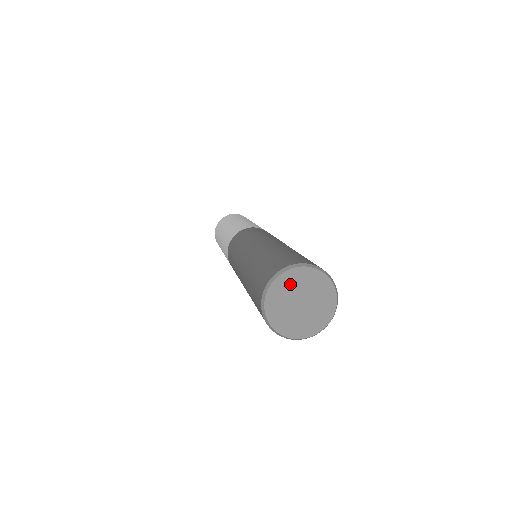
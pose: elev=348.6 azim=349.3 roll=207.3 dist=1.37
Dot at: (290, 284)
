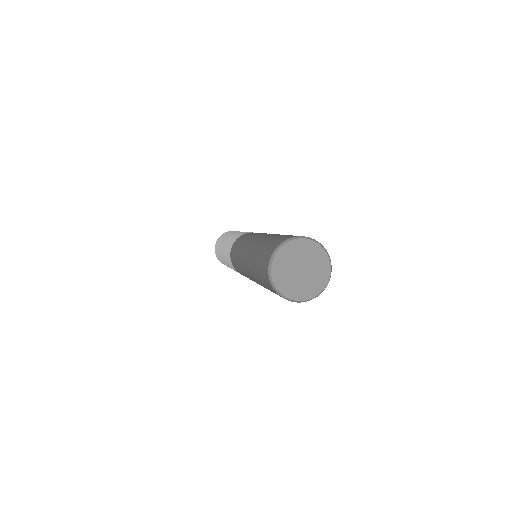
Dot at: (307, 251)
